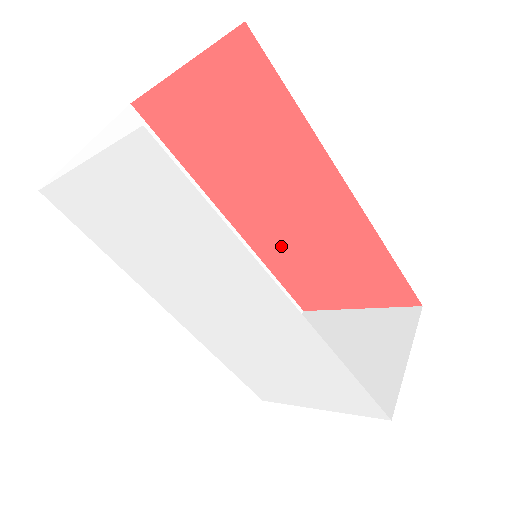
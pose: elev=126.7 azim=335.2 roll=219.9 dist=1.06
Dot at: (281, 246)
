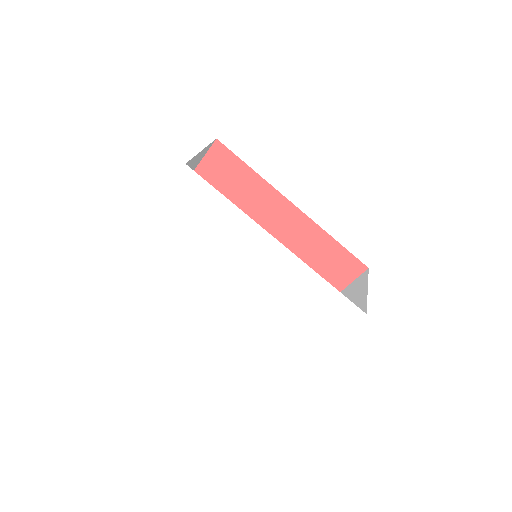
Dot at: occluded
